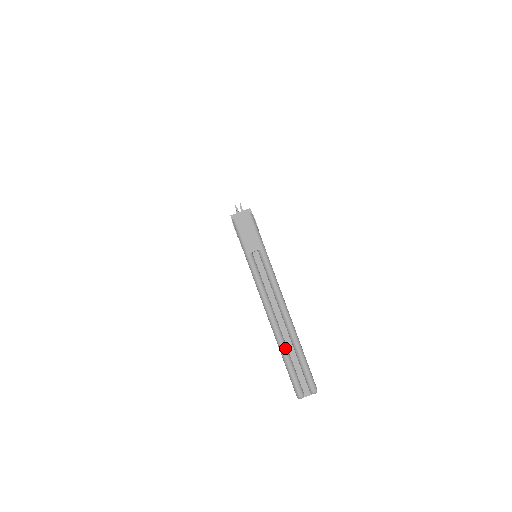
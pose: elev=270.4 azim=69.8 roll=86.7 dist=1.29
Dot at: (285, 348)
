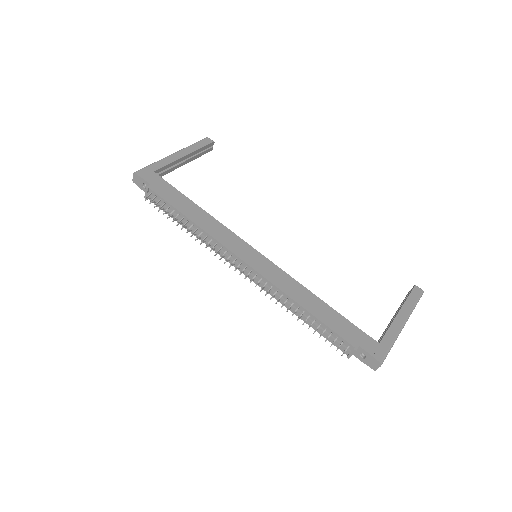
Dot at: occluded
